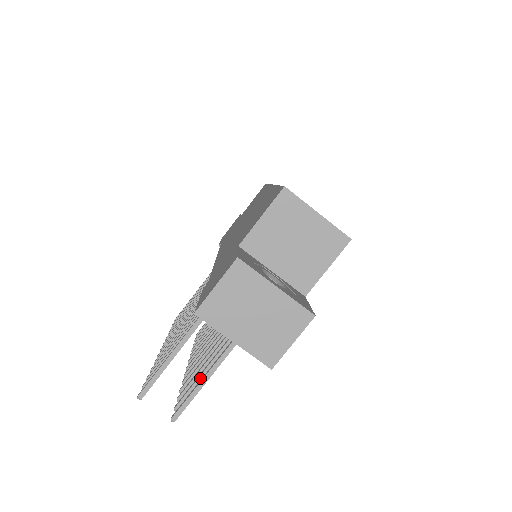
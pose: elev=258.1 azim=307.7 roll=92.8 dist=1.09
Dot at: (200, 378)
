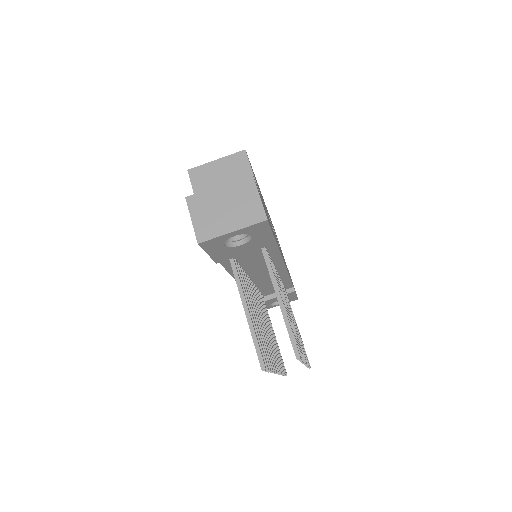
Dot at: occluded
